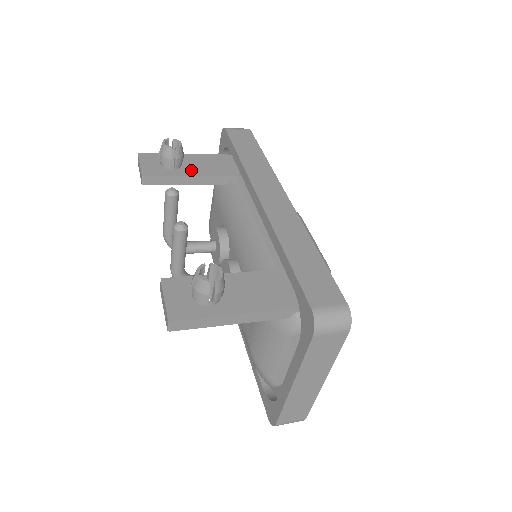
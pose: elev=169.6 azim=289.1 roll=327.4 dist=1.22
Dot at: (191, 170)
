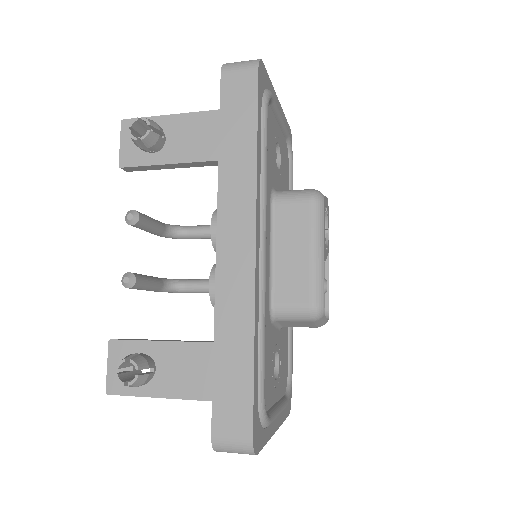
Dot at: (174, 152)
